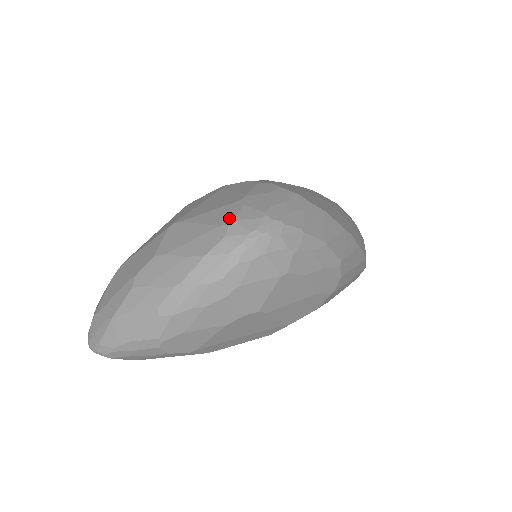
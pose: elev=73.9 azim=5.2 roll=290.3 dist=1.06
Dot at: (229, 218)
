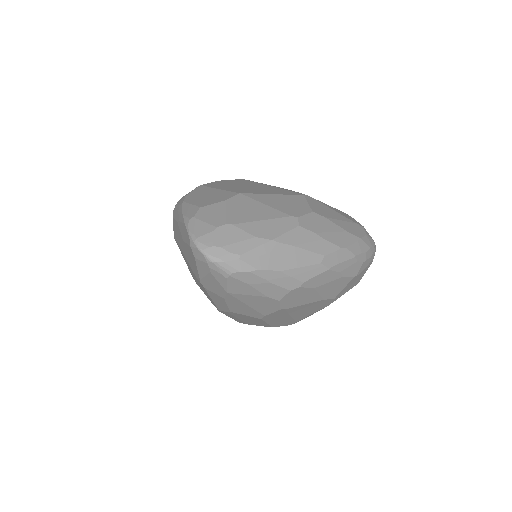
Dot at: (357, 222)
